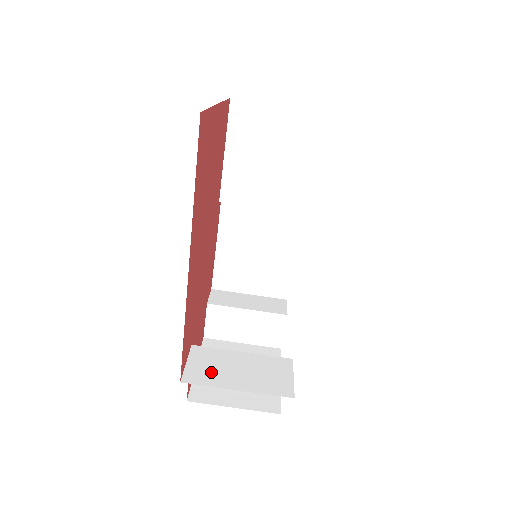
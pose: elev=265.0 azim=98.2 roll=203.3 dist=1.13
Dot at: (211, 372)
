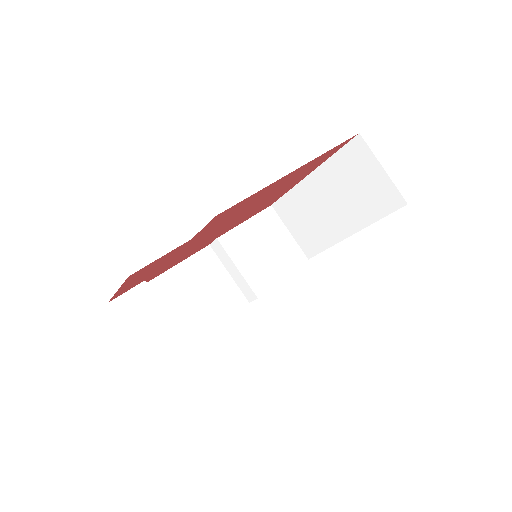
Dot at: occluded
